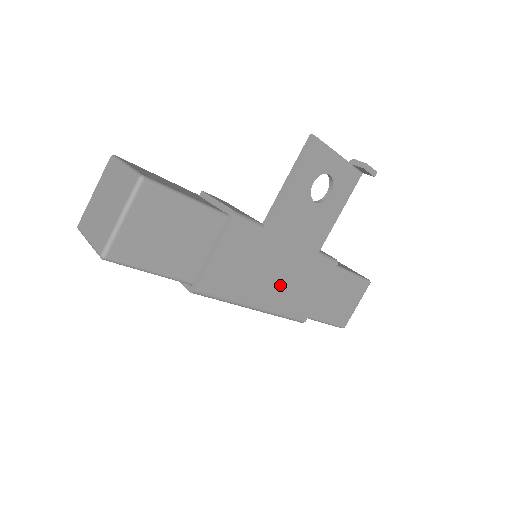
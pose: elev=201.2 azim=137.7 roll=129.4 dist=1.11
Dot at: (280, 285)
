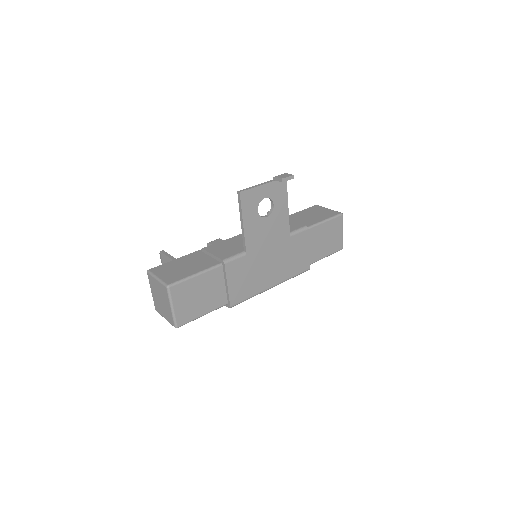
Dot at: (278, 267)
